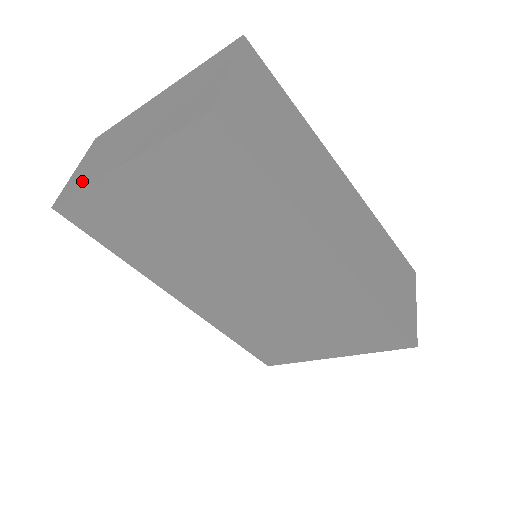
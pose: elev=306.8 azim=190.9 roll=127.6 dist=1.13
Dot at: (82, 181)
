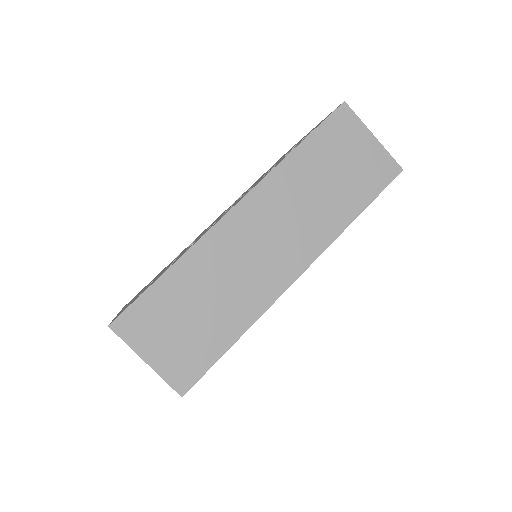
Dot at: occluded
